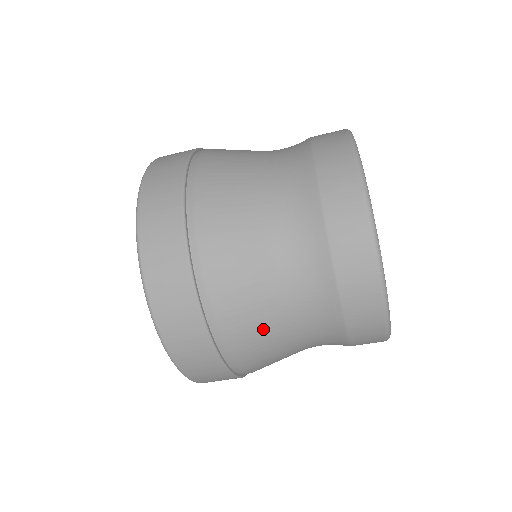
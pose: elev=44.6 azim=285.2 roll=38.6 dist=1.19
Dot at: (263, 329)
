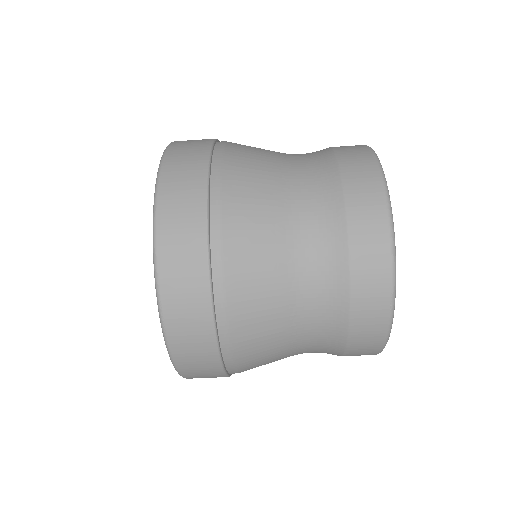
Dot at: (269, 335)
